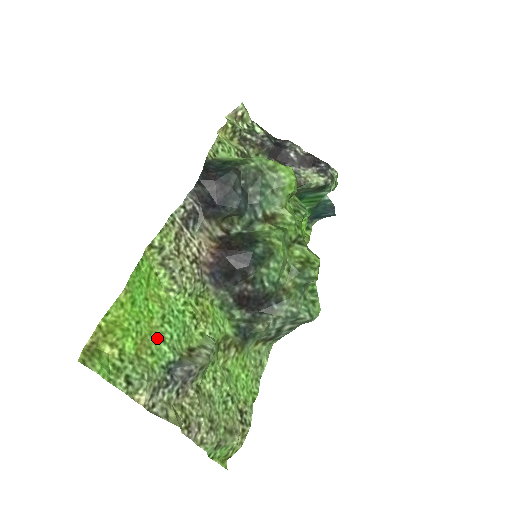
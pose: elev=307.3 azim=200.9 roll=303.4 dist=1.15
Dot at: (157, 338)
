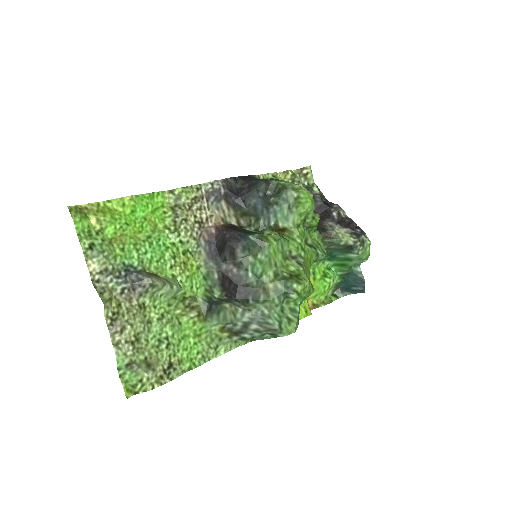
Dot at: (134, 244)
